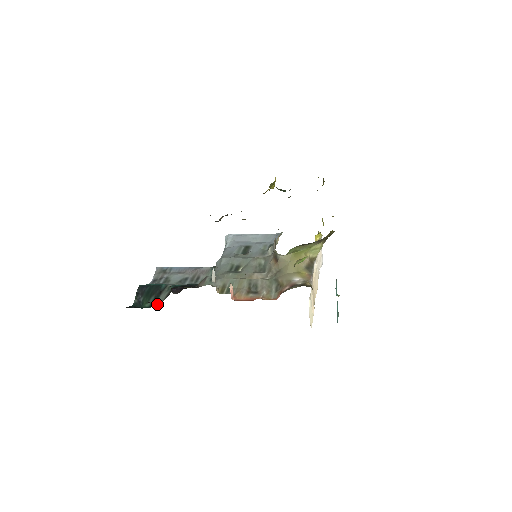
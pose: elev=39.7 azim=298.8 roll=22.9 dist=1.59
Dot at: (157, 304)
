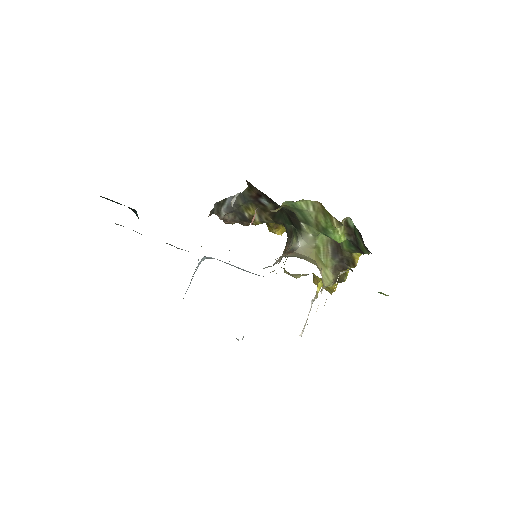
Dot at: occluded
